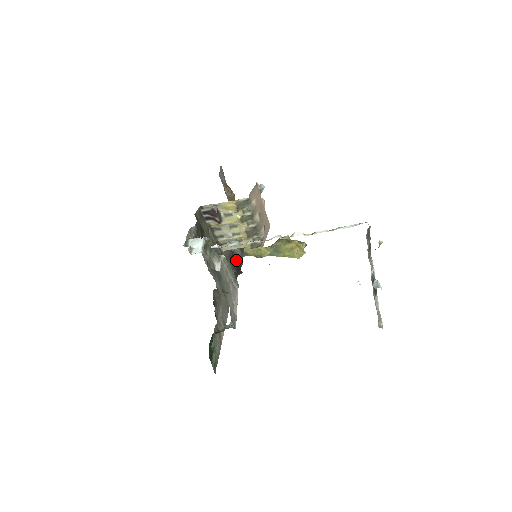
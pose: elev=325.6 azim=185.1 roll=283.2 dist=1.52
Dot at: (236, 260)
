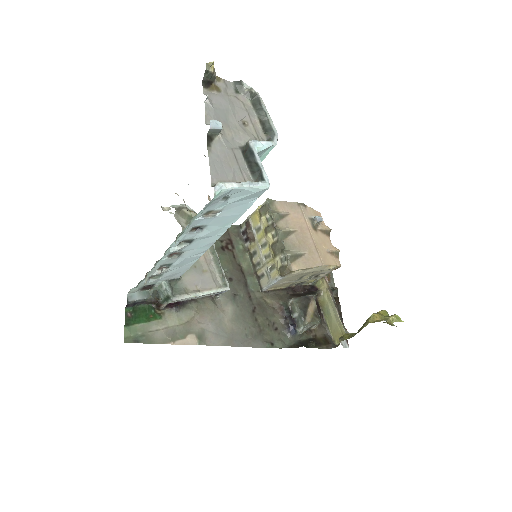
Dot at: (295, 323)
